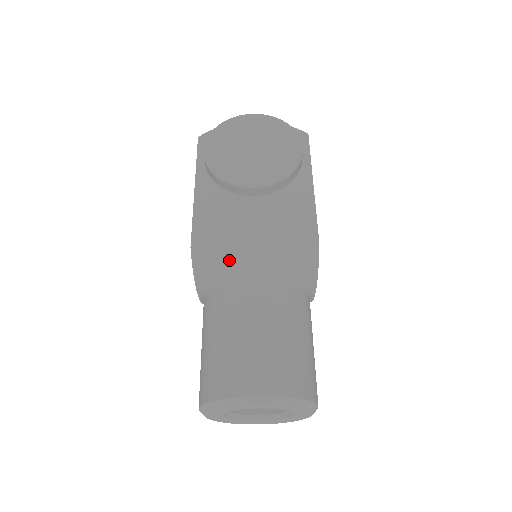
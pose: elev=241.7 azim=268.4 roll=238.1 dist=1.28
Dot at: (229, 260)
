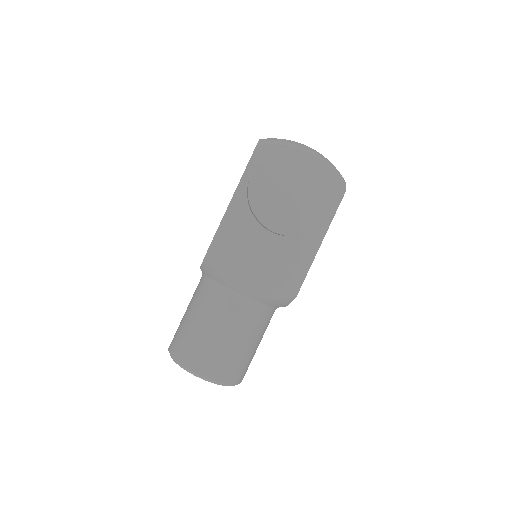
Dot at: (228, 279)
